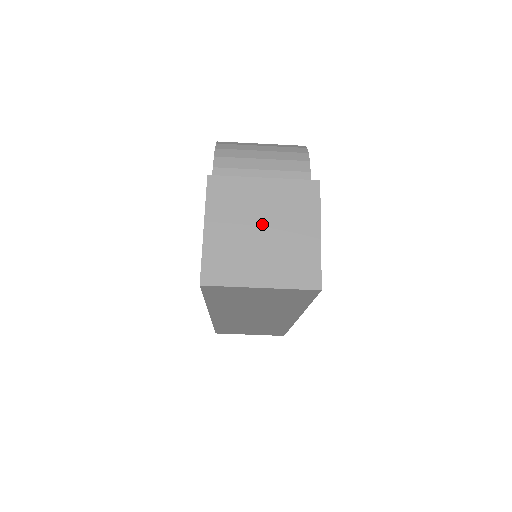
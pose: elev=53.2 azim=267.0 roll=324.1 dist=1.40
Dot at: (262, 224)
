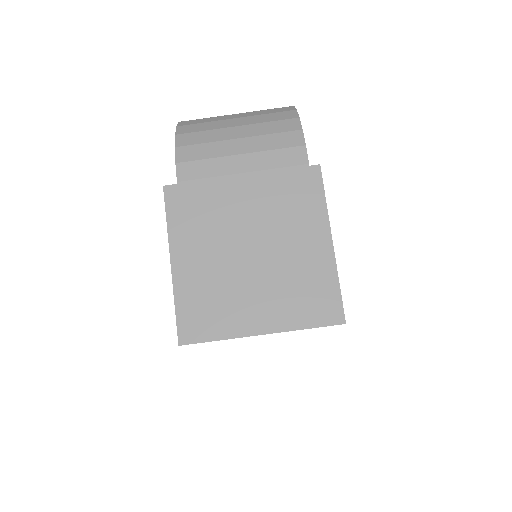
Dot at: (249, 243)
